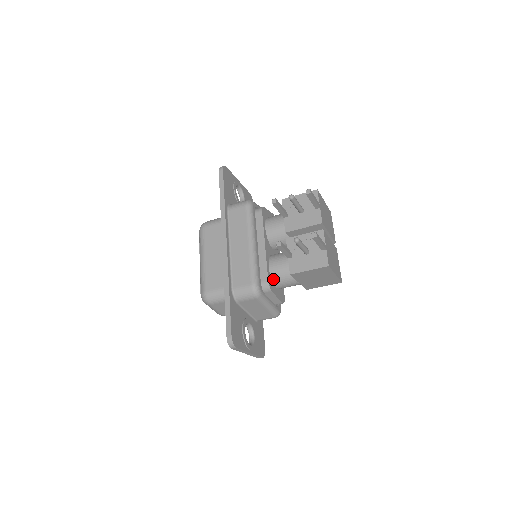
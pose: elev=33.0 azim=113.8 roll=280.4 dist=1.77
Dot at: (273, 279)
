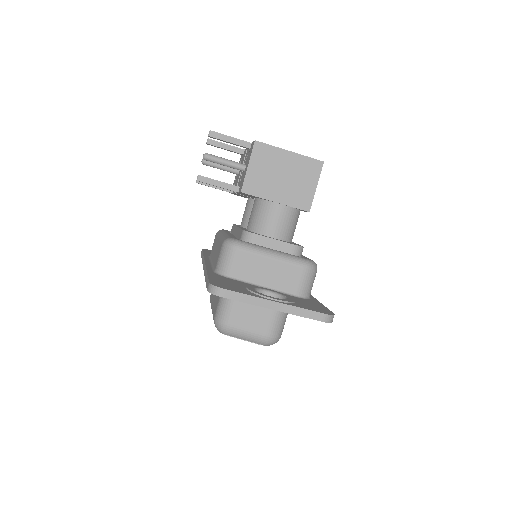
Dot at: (255, 231)
